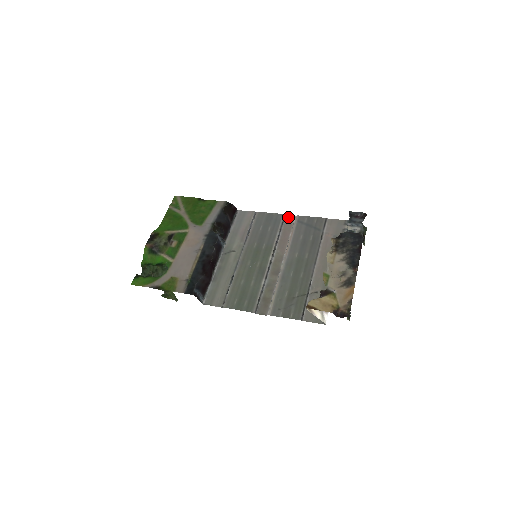
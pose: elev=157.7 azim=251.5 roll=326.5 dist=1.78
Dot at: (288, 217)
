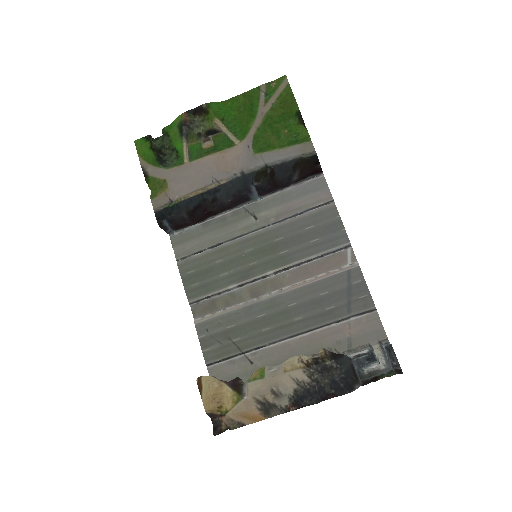
Dot at: (350, 252)
